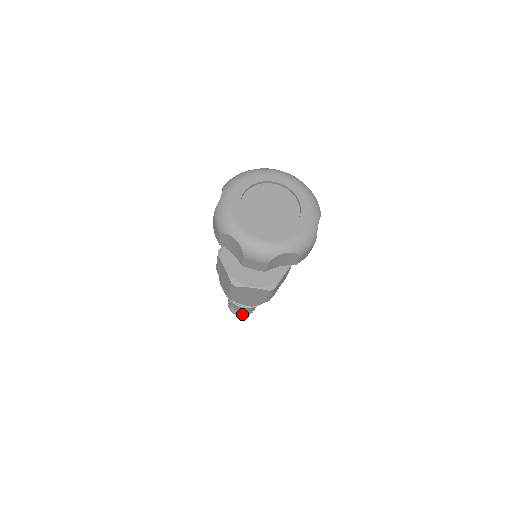
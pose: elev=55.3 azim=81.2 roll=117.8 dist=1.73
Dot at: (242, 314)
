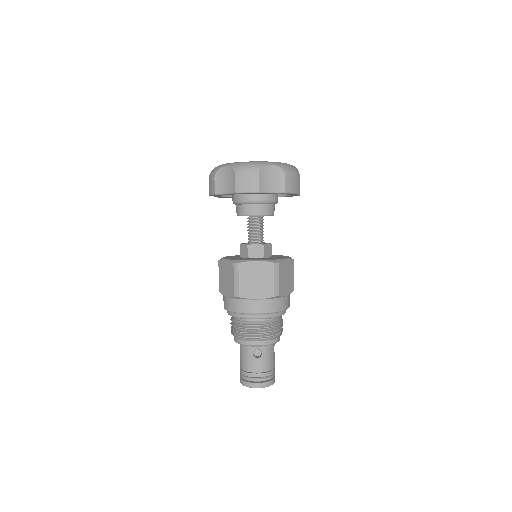
Dot at: (258, 380)
